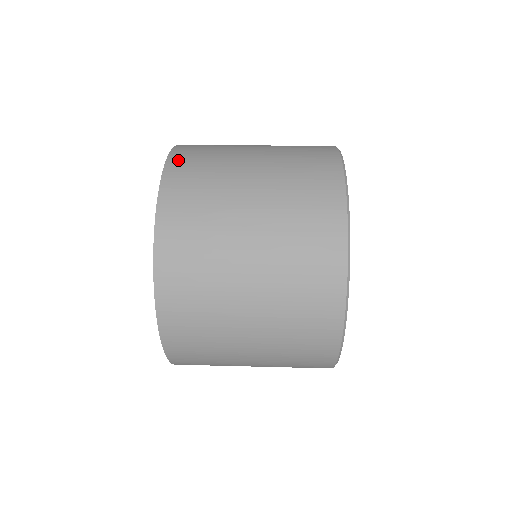
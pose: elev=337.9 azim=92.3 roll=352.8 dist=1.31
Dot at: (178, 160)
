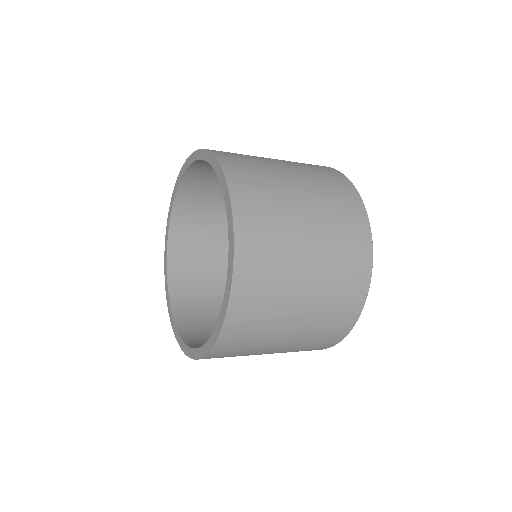
Dot at: (223, 155)
